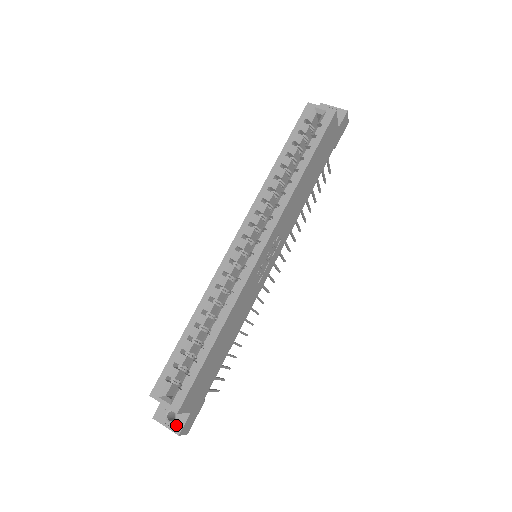
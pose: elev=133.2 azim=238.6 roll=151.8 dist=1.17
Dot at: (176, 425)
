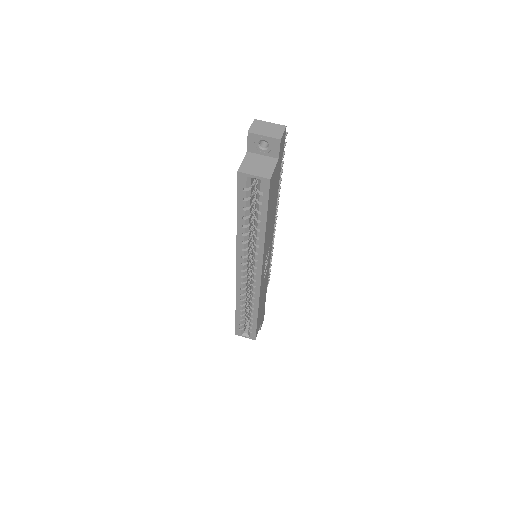
Dot at: occluded
